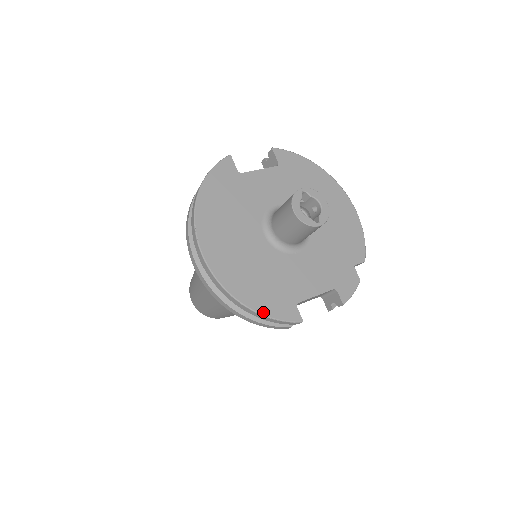
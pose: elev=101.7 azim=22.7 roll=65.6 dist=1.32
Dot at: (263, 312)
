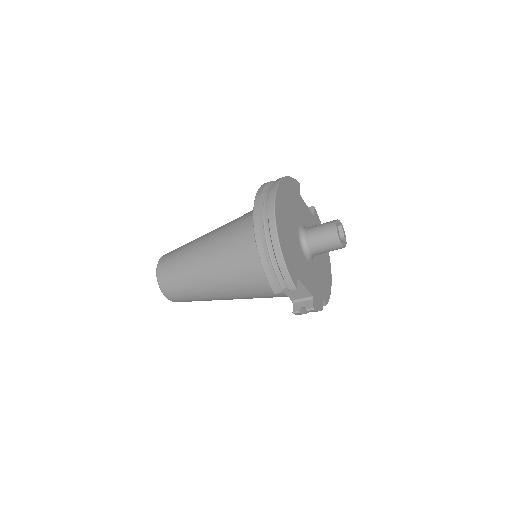
Dot at: (285, 260)
